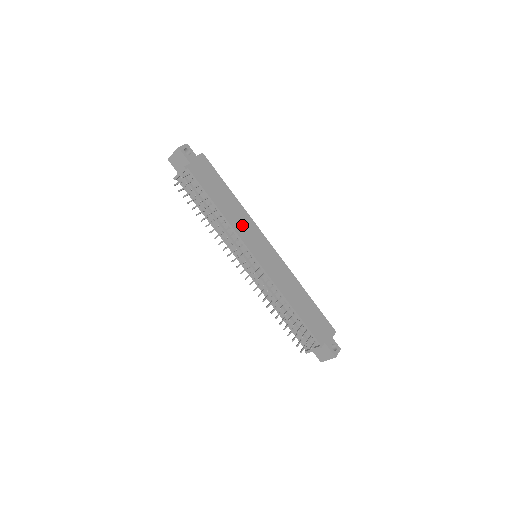
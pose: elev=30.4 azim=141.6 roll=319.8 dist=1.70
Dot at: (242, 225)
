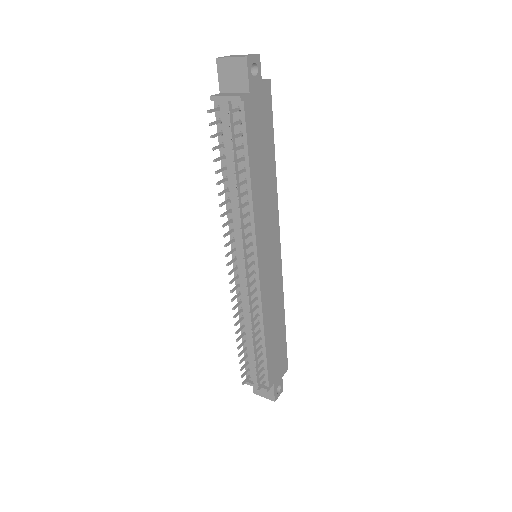
Dot at: (265, 214)
